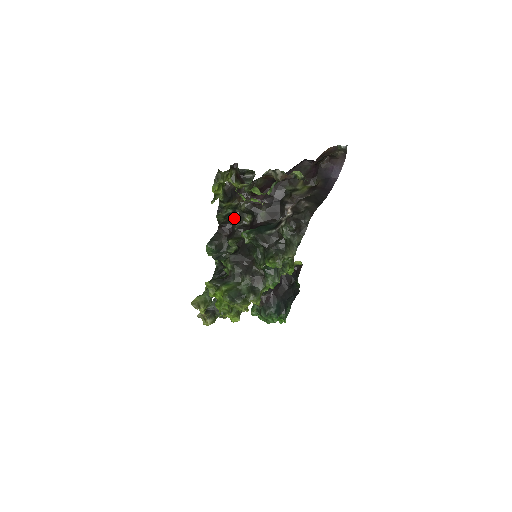
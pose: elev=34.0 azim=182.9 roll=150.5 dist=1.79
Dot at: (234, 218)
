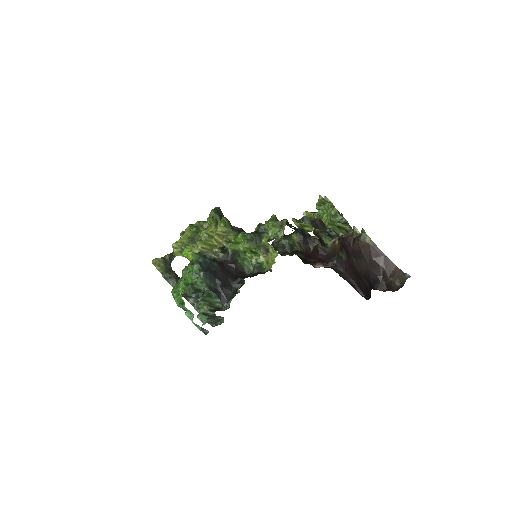
Dot at: (281, 252)
